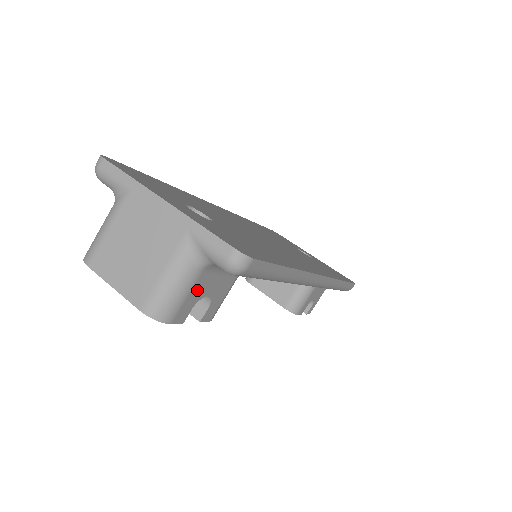
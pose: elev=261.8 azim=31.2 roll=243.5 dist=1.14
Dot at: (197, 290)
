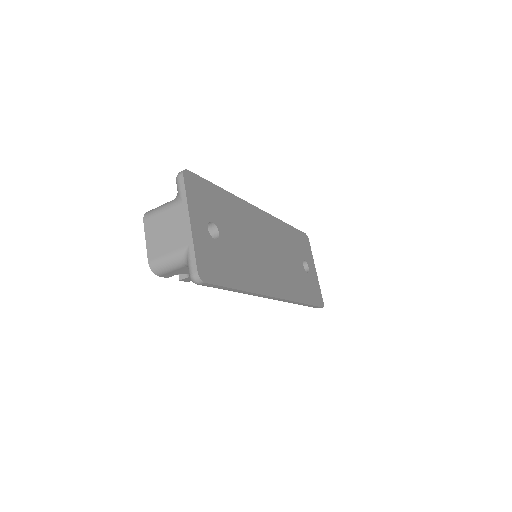
Dot at: (180, 271)
